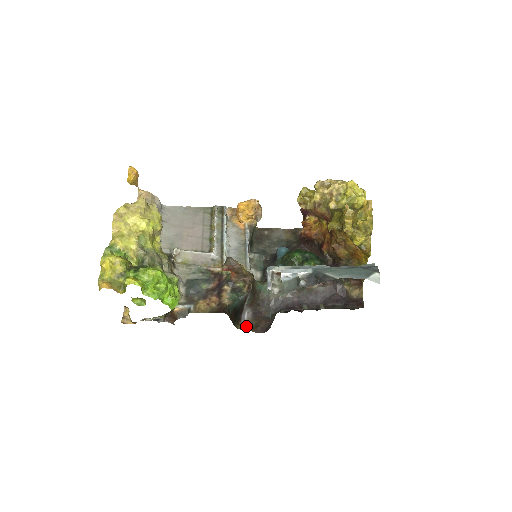
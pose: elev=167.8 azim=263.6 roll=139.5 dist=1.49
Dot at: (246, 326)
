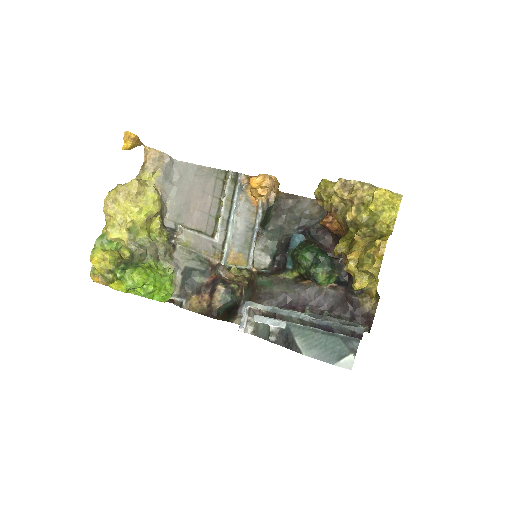
Dot at: occluded
